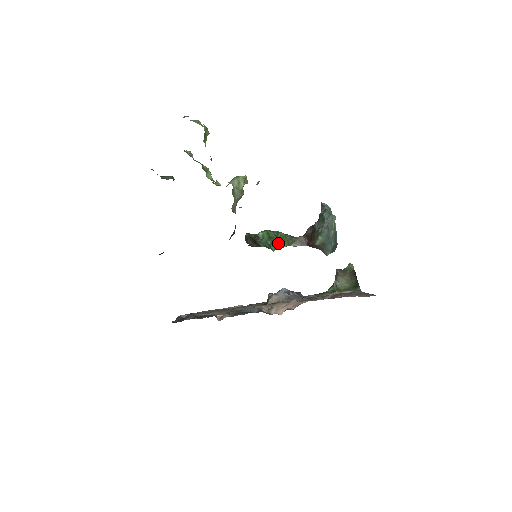
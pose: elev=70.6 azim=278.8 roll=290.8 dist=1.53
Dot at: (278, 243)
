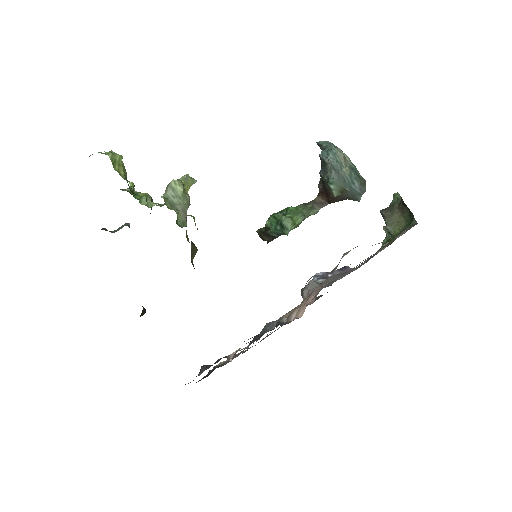
Dot at: (288, 223)
